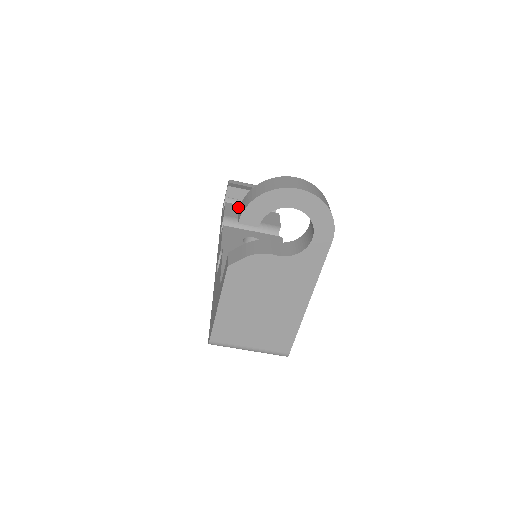
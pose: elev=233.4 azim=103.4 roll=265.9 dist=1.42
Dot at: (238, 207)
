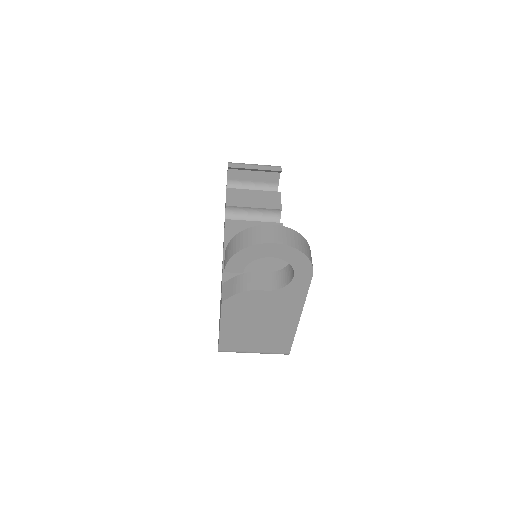
Dot at: (239, 192)
